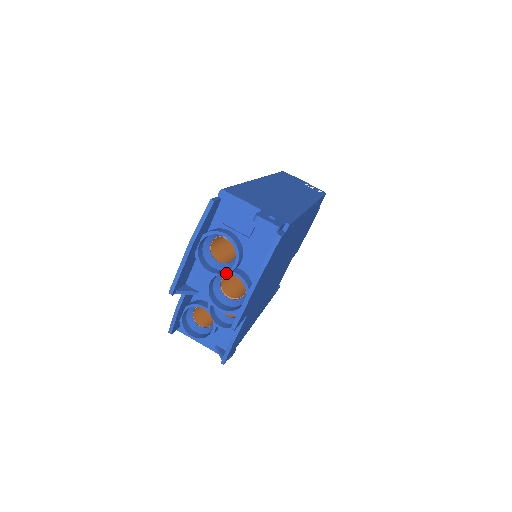
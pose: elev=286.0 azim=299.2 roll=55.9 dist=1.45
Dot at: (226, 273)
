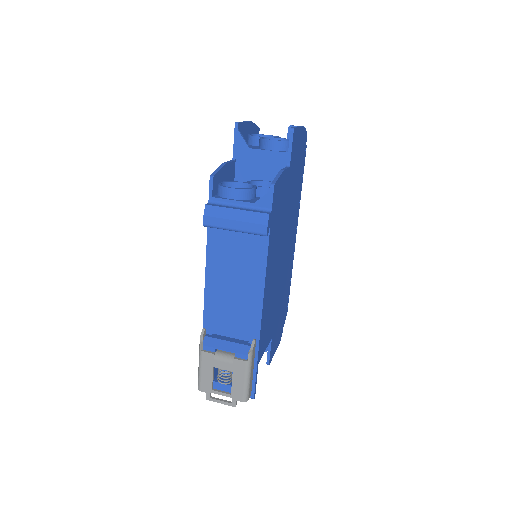
Dot at: occluded
